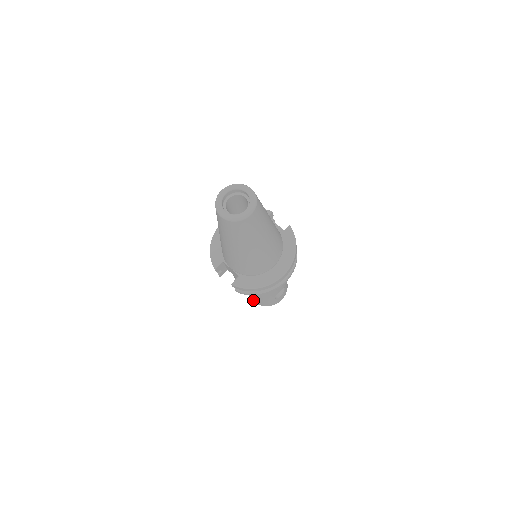
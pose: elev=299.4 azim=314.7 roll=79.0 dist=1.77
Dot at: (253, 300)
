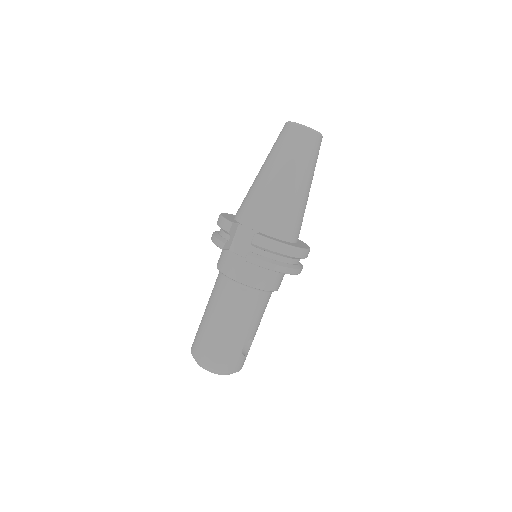
Dot at: (207, 355)
